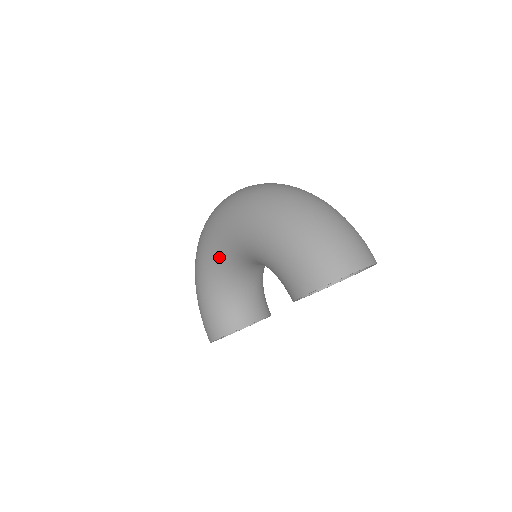
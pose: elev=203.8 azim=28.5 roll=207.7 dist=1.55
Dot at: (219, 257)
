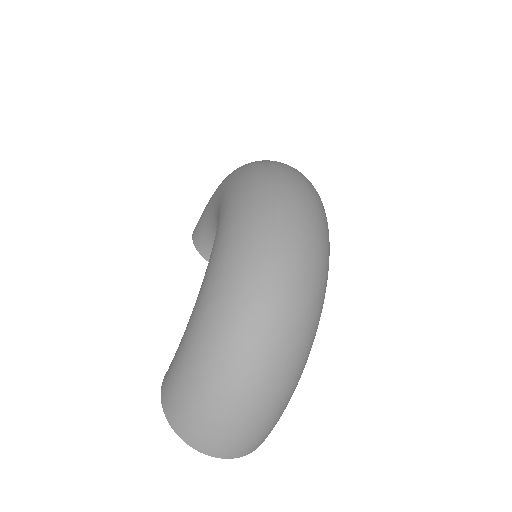
Dot at: occluded
